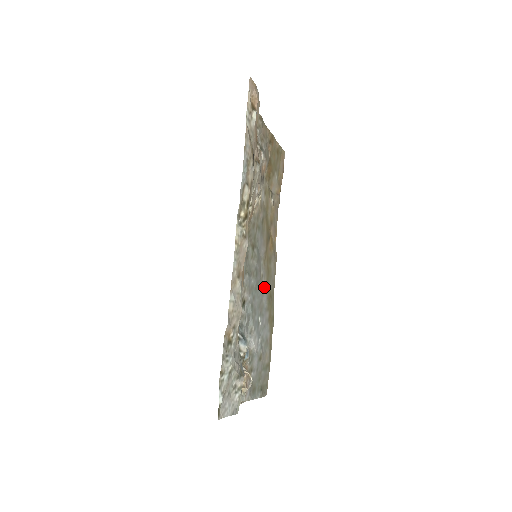
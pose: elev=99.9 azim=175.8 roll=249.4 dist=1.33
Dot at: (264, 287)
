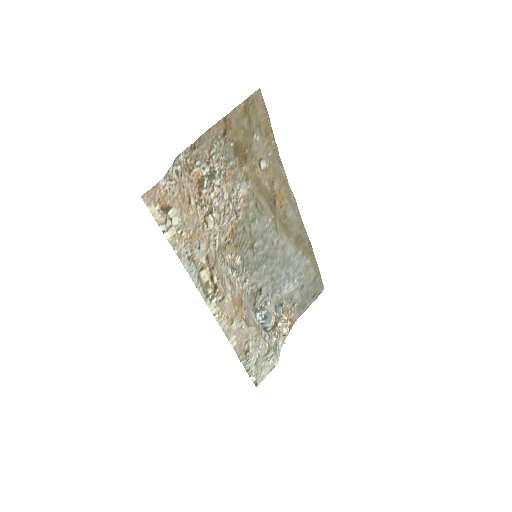
Dot at: (284, 245)
